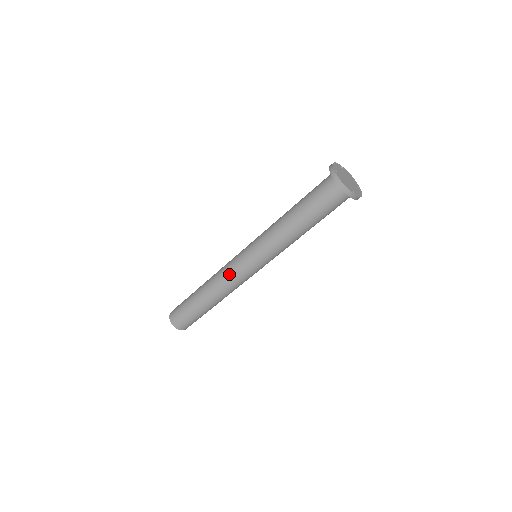
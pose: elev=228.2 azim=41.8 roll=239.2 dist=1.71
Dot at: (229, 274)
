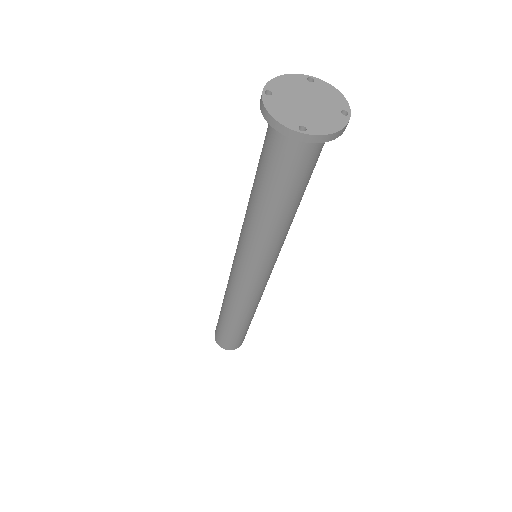
Dot at: (230, 283)
